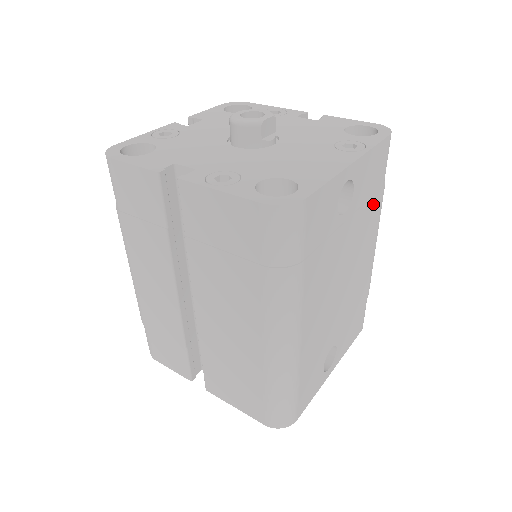
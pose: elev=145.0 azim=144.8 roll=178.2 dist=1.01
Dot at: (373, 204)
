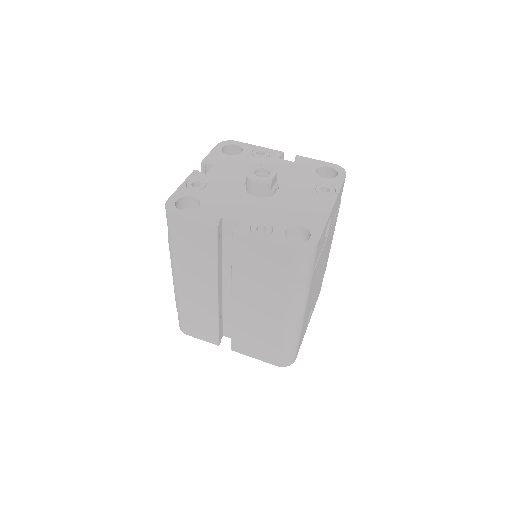
Dot at: (335, 219)
